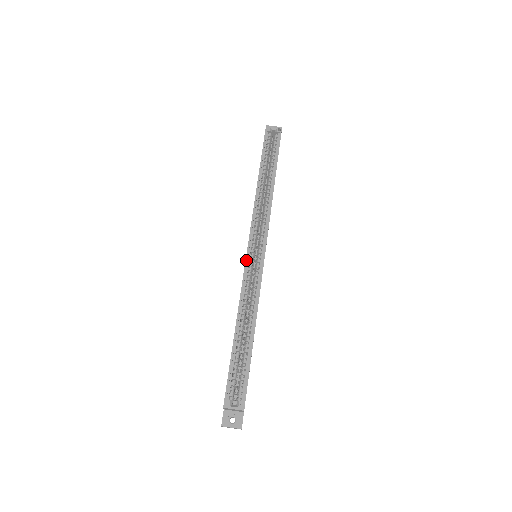
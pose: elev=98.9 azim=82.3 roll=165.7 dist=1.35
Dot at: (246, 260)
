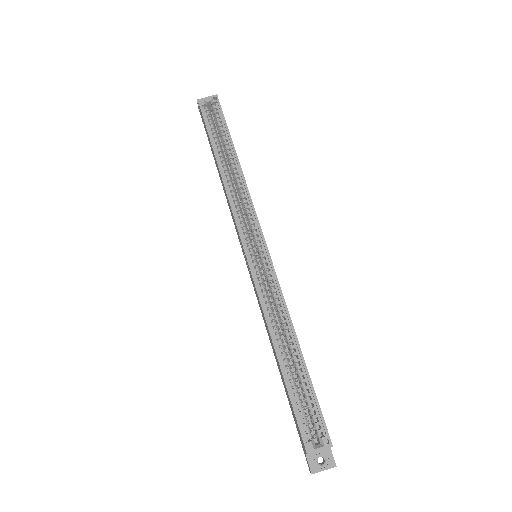
Dot at: (250, 267)
